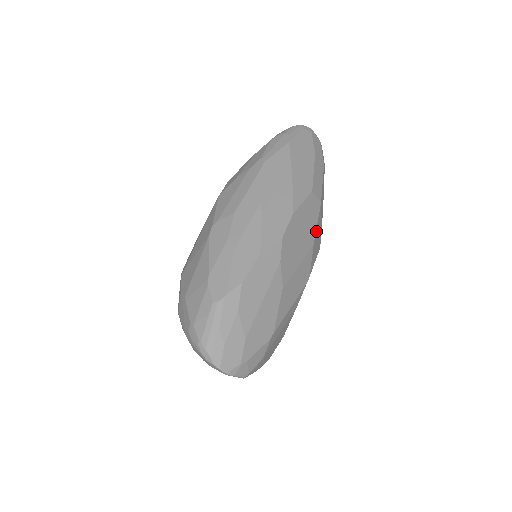
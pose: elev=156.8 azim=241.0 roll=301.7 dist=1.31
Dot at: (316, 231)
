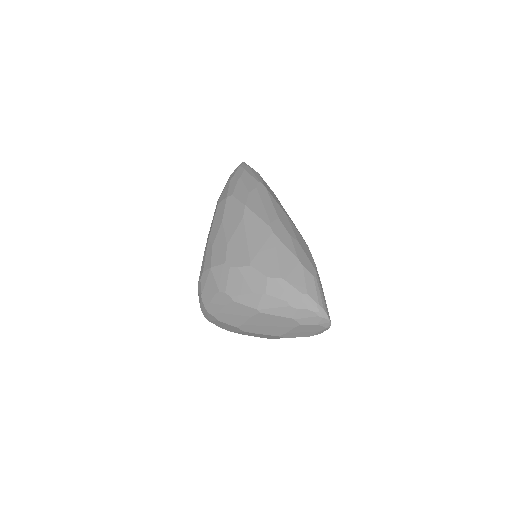
Dot at: occluded
